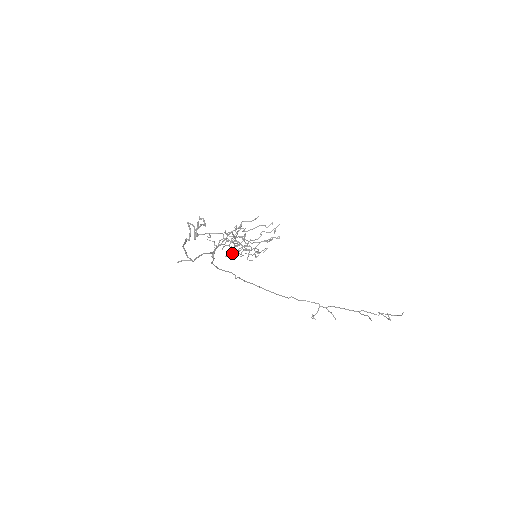
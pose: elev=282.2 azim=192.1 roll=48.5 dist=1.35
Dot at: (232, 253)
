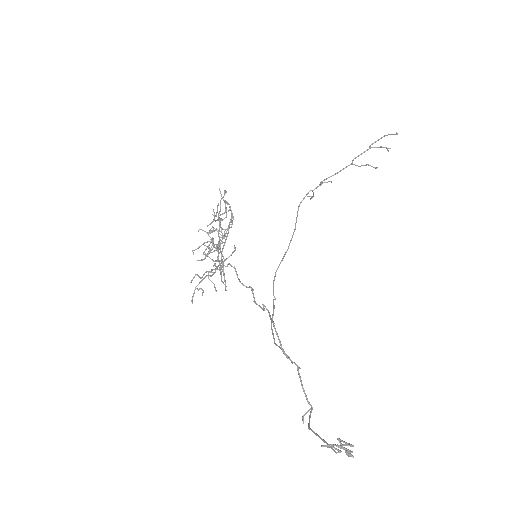
Dot at: occluded
